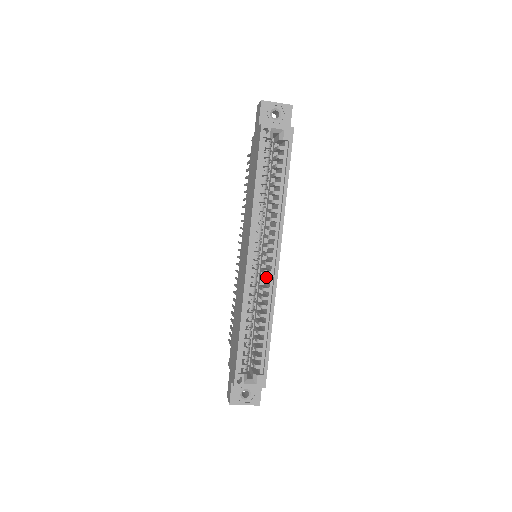
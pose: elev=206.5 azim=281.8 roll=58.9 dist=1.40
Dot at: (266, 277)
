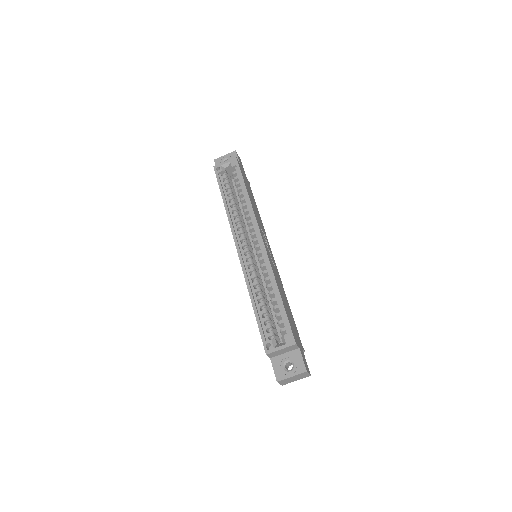
Dot at: occluded
